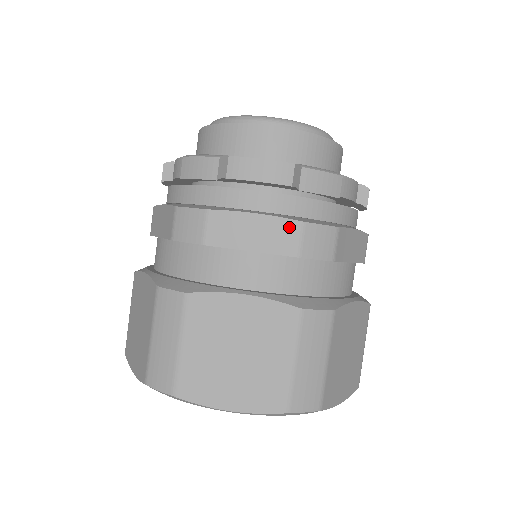
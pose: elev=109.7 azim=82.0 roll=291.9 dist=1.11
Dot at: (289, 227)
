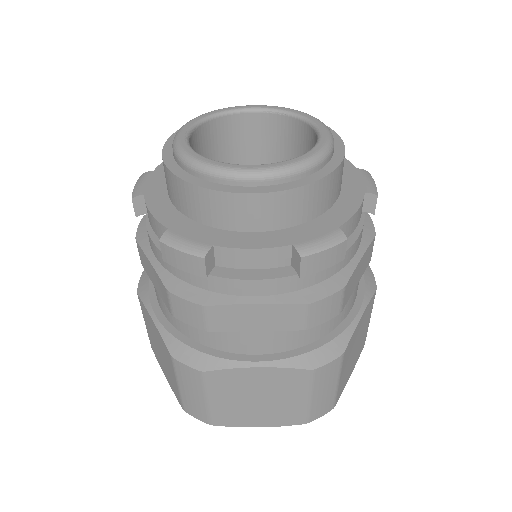
Dot at: (293, 310)
